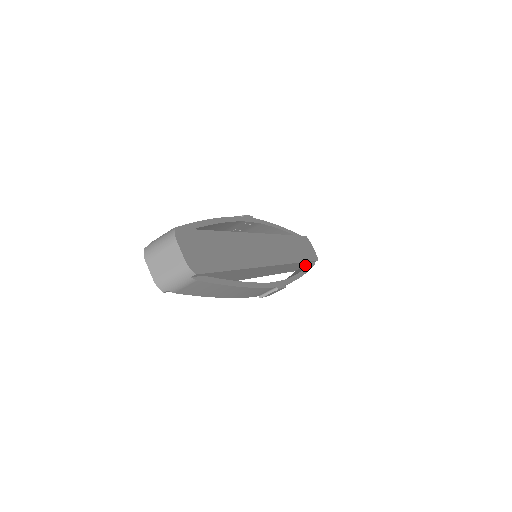
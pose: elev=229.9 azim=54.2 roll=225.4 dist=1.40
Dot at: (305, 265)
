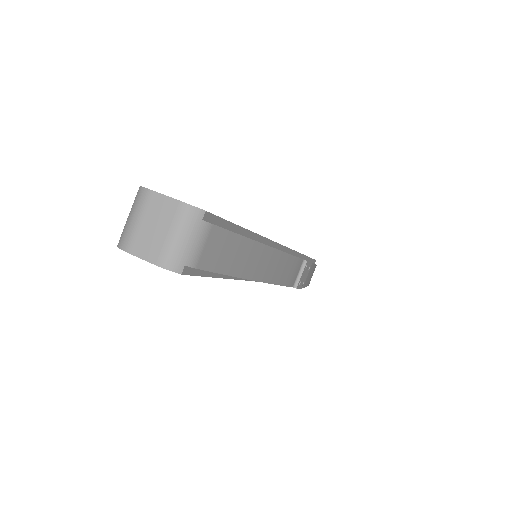
Dot at: occluded
